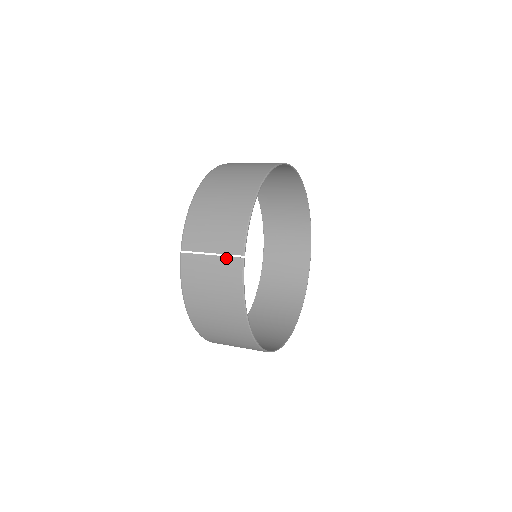
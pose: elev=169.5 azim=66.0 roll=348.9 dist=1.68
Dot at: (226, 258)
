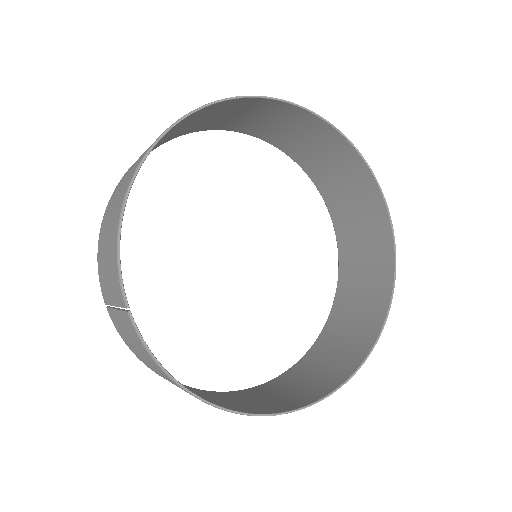
Dot at: (121, 313)
